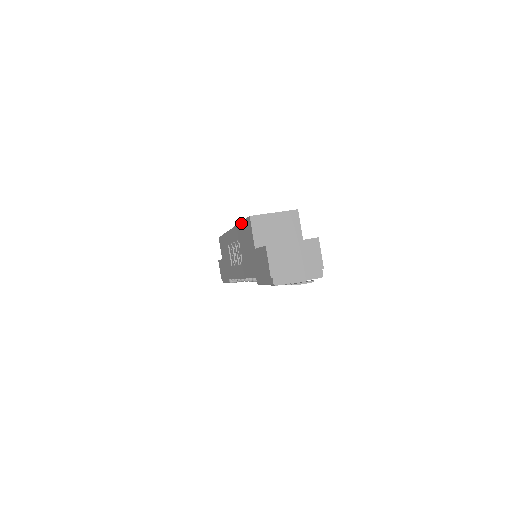
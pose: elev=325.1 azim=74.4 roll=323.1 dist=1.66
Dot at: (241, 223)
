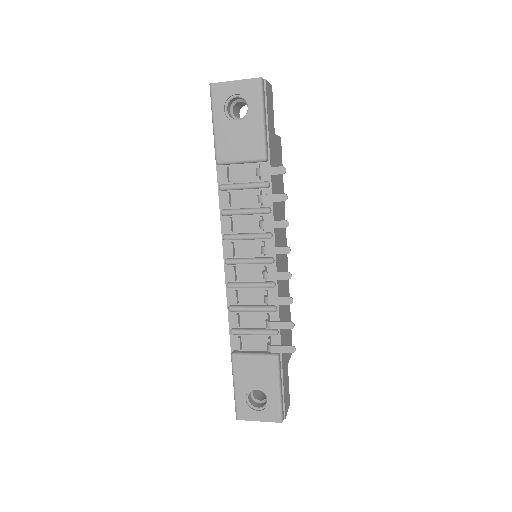
Dot at: occluded
